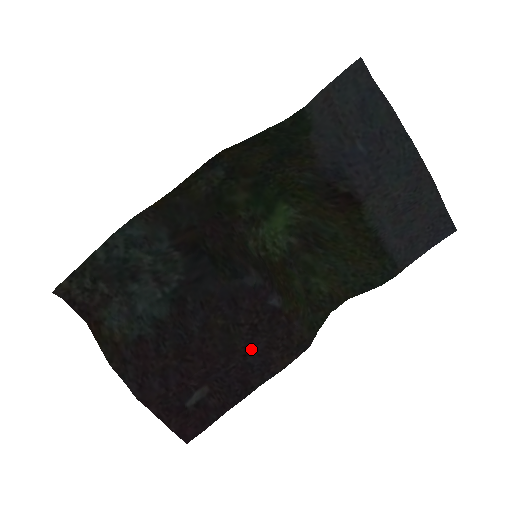
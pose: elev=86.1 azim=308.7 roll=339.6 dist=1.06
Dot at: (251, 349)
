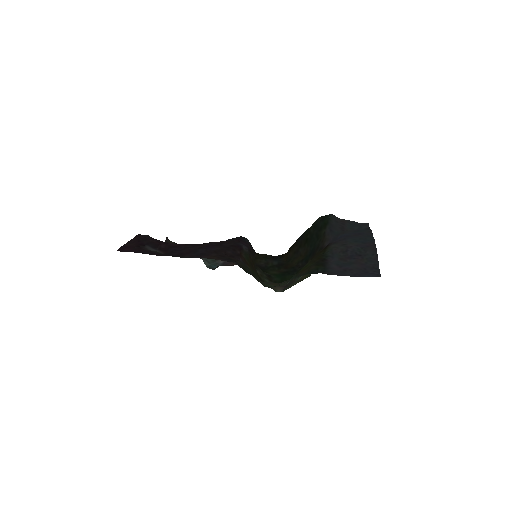
Dot at: (208, 248)
